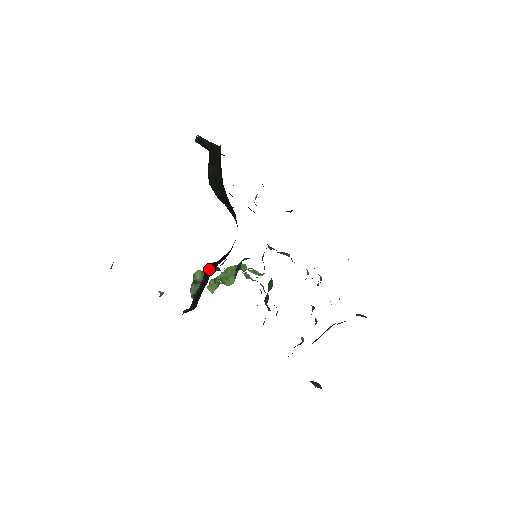
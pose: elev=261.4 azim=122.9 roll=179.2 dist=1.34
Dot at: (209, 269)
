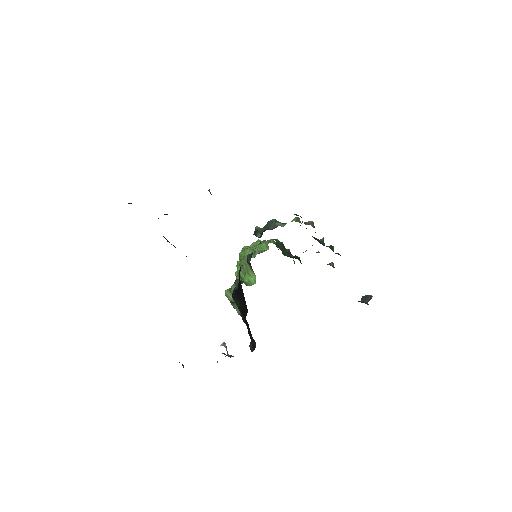
Dot at: (237, 303)
